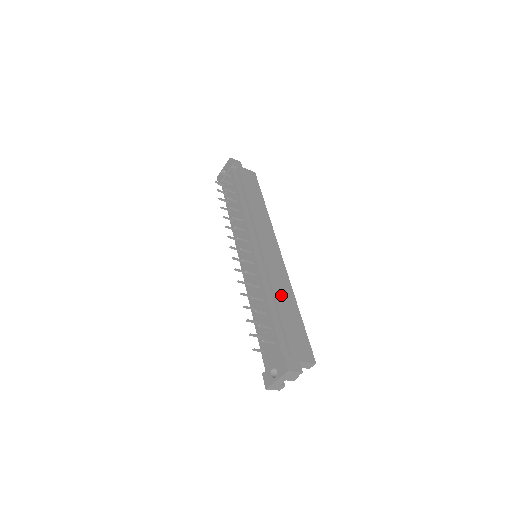
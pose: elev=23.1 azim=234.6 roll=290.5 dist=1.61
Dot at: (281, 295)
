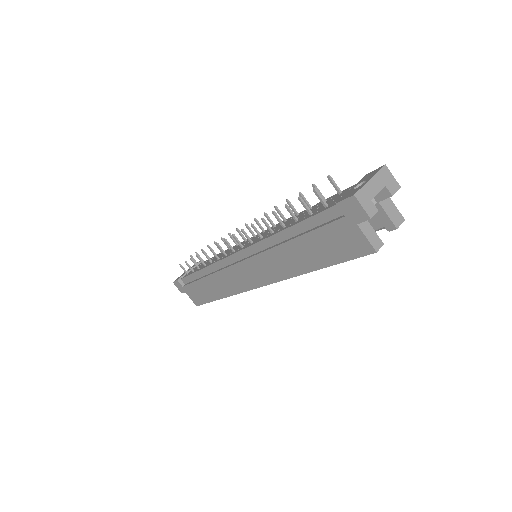
Dot at: occluded
